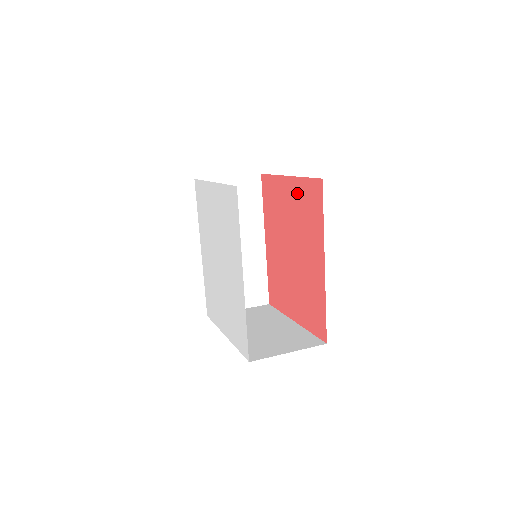
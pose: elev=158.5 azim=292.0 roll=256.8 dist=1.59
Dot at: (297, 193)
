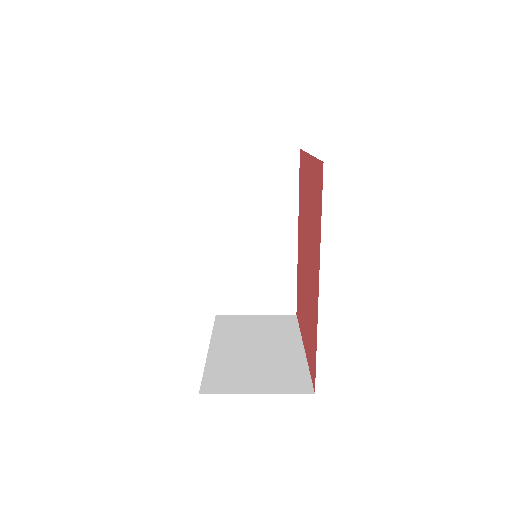
Dot at: (312, 179)
